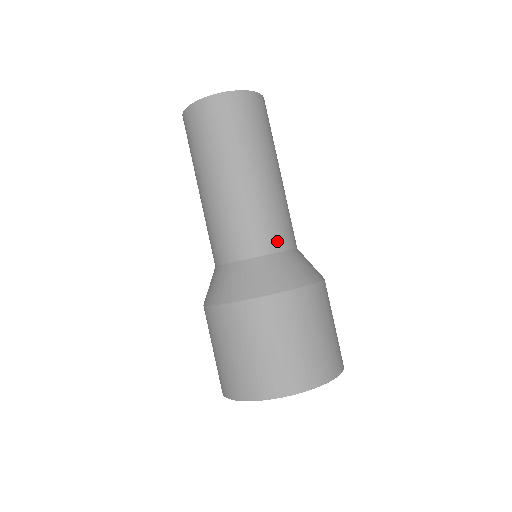
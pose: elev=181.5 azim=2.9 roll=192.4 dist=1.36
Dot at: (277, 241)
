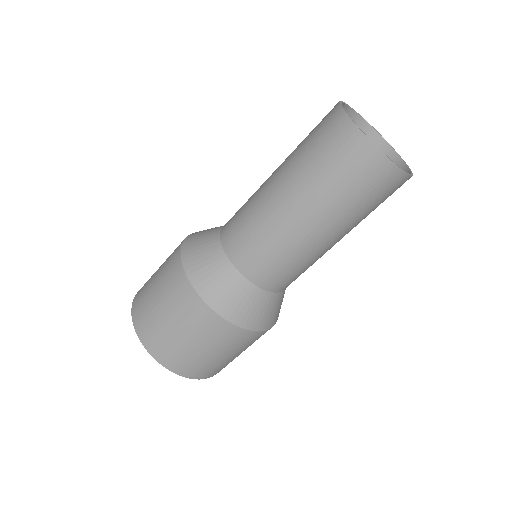
Dot at: (268, 281)
